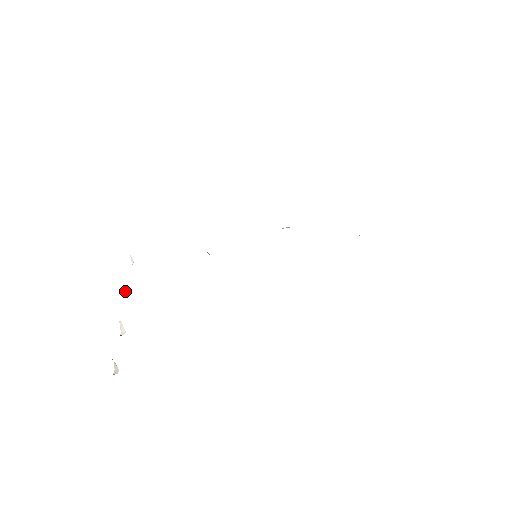
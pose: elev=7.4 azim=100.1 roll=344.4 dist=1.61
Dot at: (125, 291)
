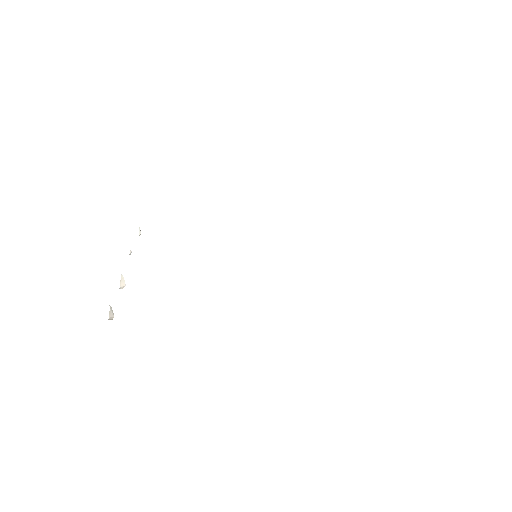
Dot at: (130, 253)
